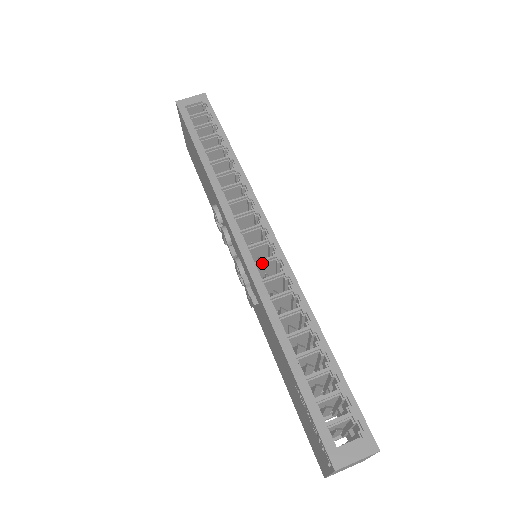
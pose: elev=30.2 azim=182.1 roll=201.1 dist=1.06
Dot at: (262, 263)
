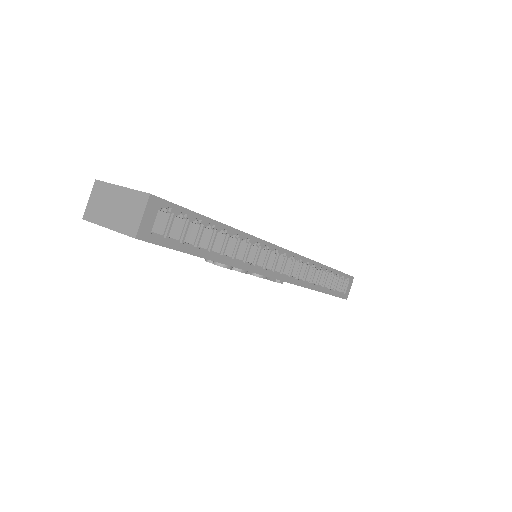
Dot at: (291, 271)
